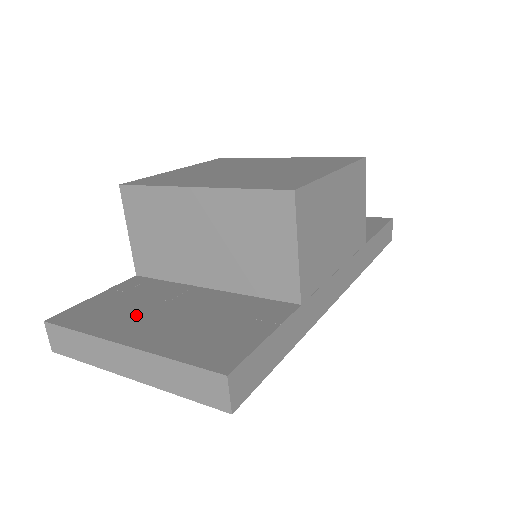
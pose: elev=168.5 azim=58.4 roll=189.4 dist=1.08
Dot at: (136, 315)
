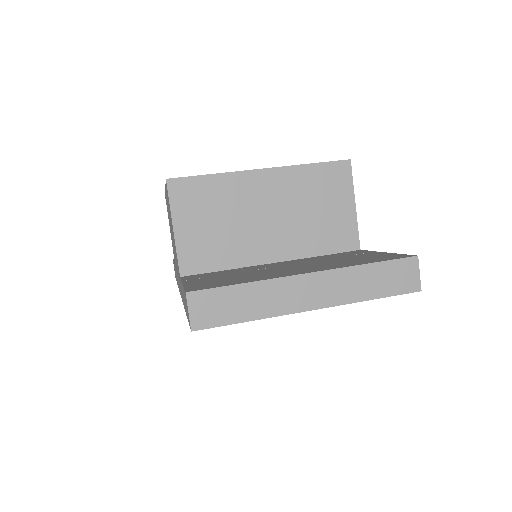
Dot at: (265, 273)
